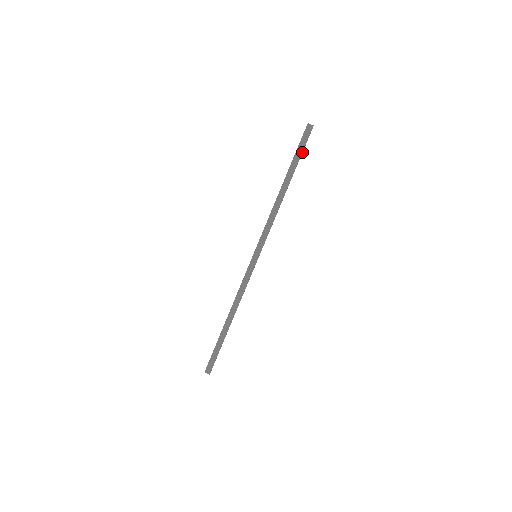
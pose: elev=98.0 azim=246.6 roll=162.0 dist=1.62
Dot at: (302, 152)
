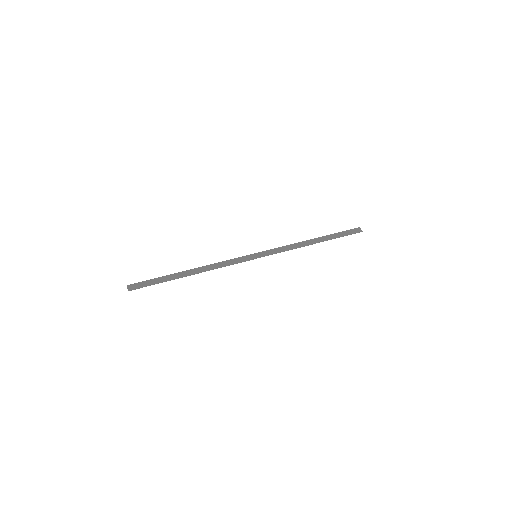
Dot at: (343, 236)
